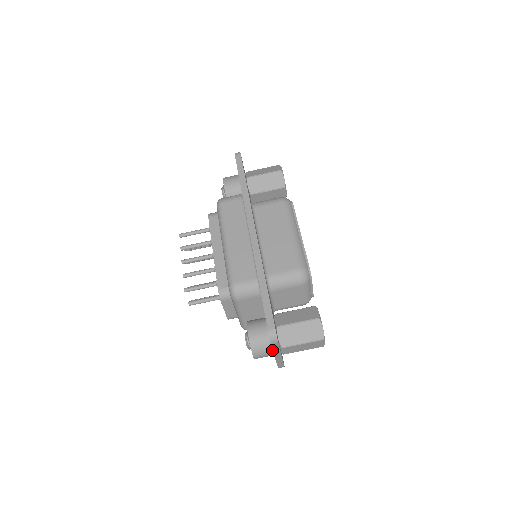
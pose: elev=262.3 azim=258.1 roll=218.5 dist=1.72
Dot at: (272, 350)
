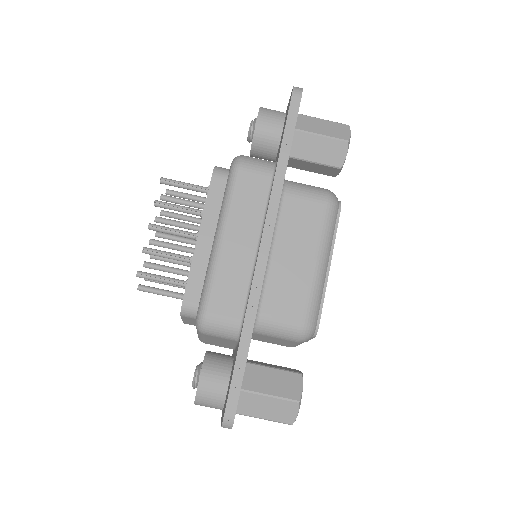
Dot at: (222, 409)
